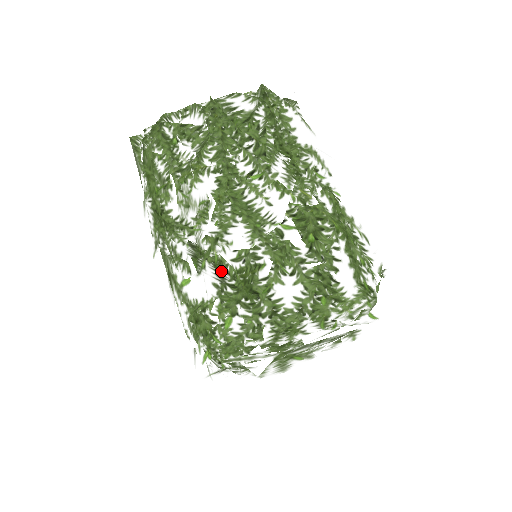
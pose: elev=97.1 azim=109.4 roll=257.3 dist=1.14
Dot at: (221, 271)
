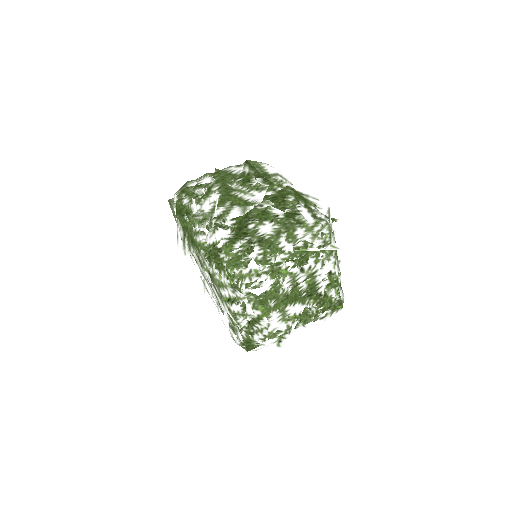
Dot at: (224, 223)
